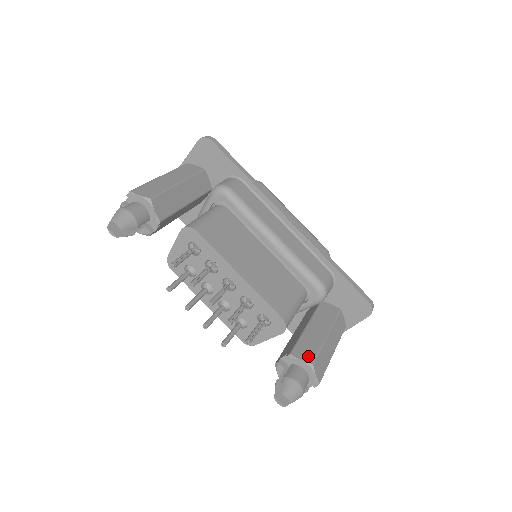
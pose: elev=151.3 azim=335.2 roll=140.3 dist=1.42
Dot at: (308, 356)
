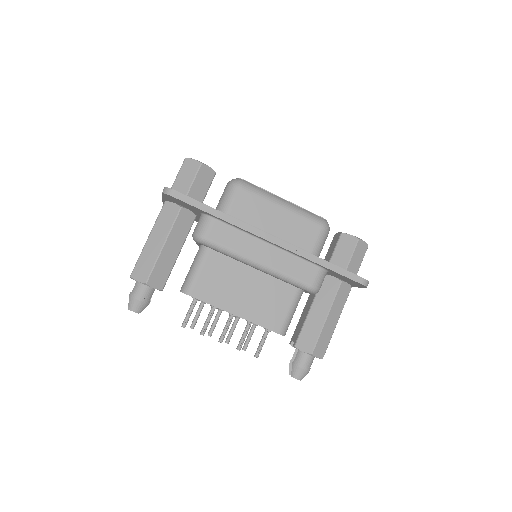
Dot at: (308, 346)
